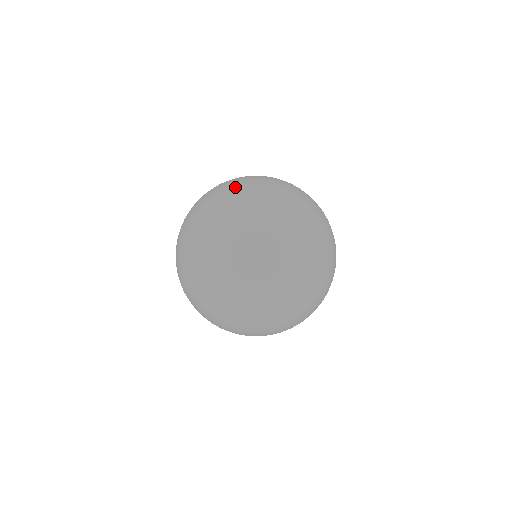
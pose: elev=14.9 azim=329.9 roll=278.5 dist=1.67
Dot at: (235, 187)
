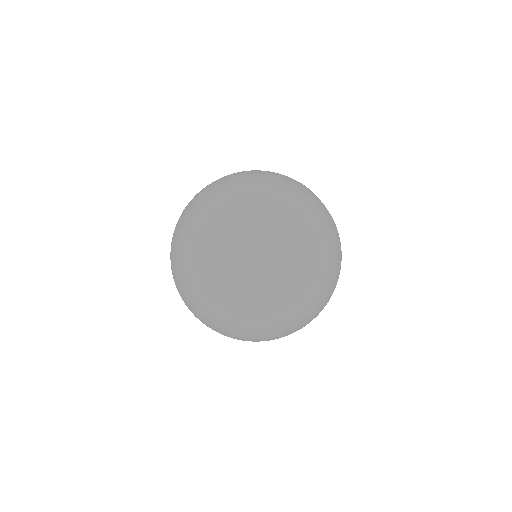
Dot at: (209, 263)
